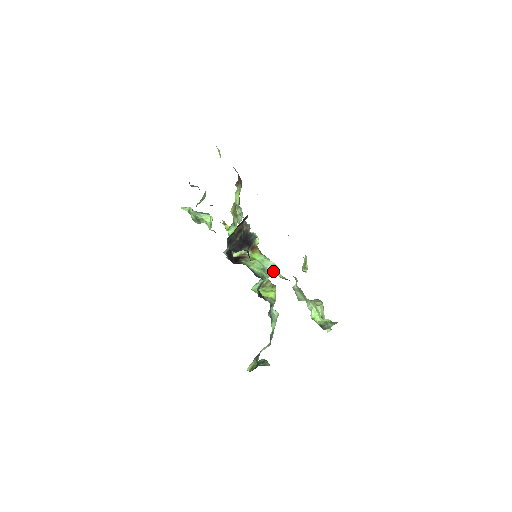
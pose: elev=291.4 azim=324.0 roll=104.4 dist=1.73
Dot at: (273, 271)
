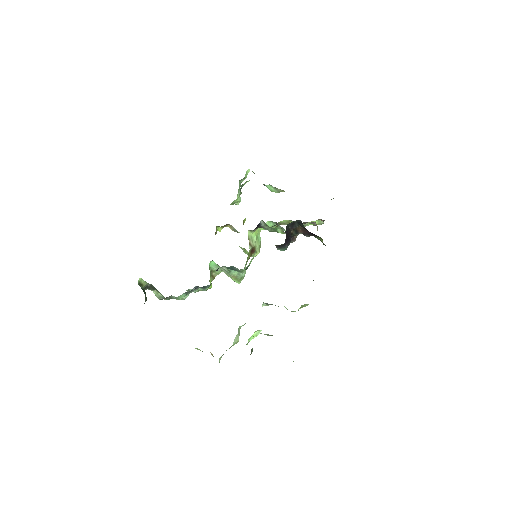
Dot at: (237, 279)
